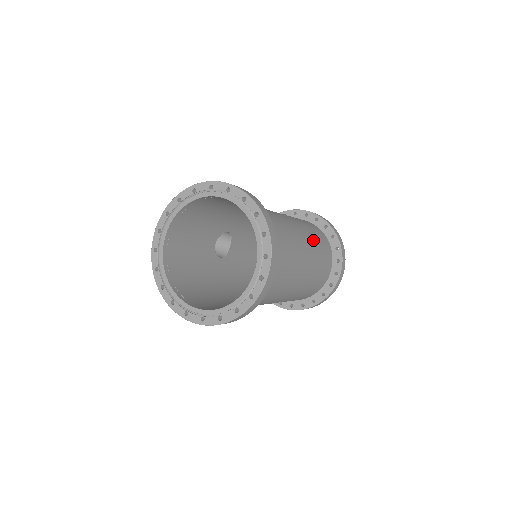
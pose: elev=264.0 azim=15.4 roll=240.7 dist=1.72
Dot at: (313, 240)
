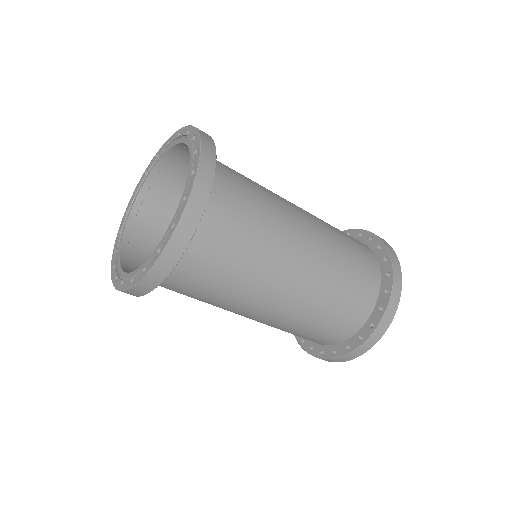
Dot at: (333, 233)
